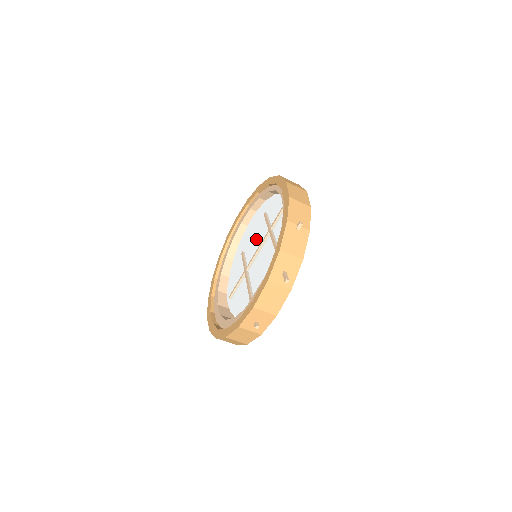
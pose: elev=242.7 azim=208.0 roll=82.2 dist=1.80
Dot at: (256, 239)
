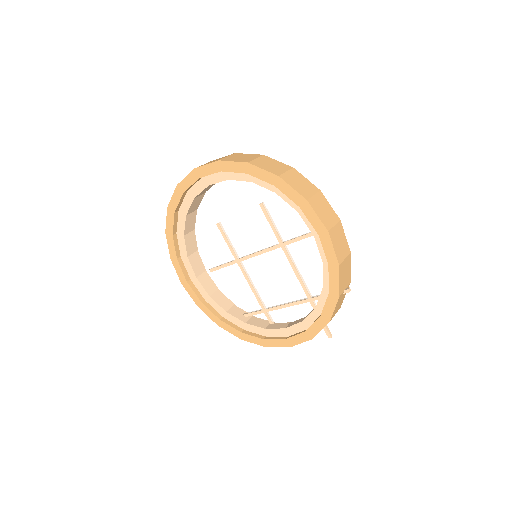
Dot at: (250, 232)
